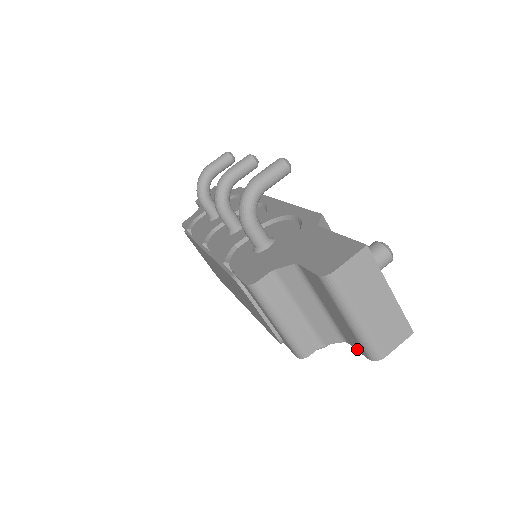
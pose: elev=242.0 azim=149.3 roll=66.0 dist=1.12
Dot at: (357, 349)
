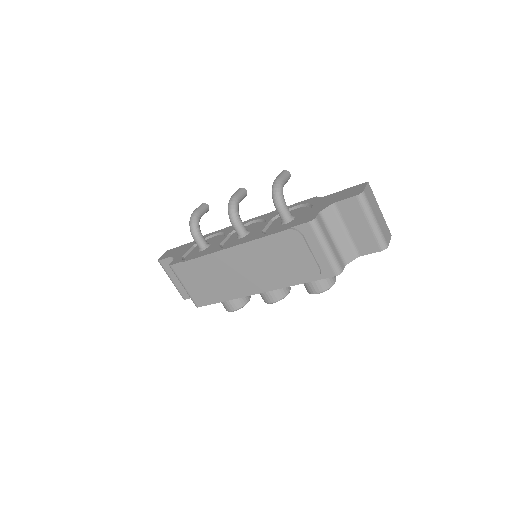
Dot at: (370, 252)
